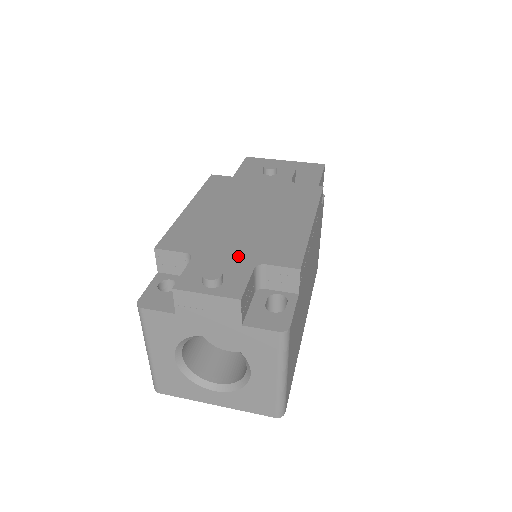
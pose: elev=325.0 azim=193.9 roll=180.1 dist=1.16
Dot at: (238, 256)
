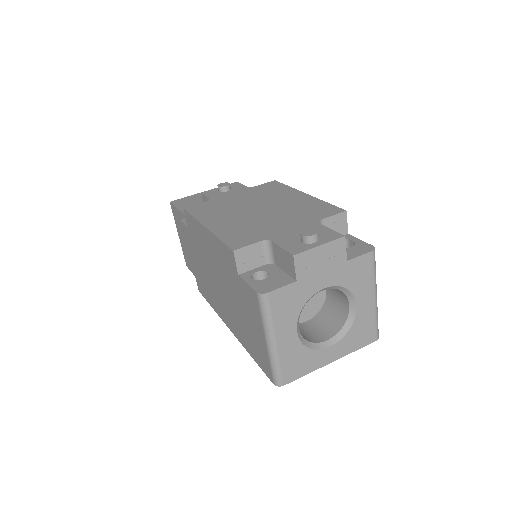
Dot at: (298, 225)
